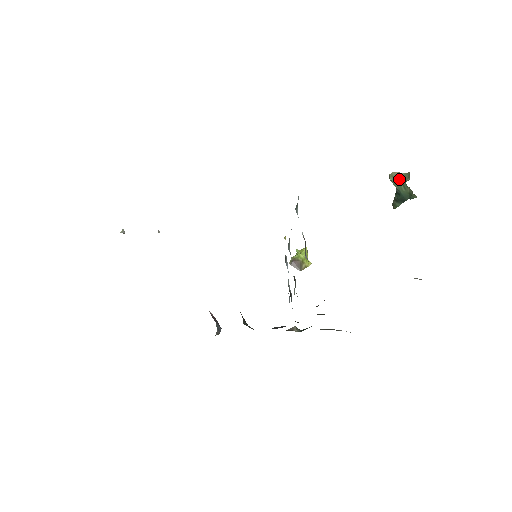
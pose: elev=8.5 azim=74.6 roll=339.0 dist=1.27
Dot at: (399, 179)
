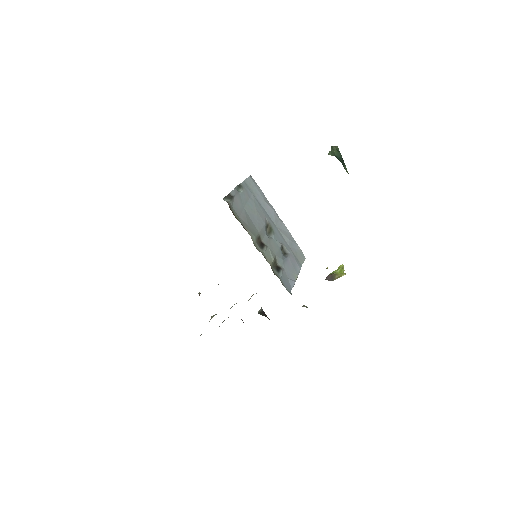
Dot at: occluded
